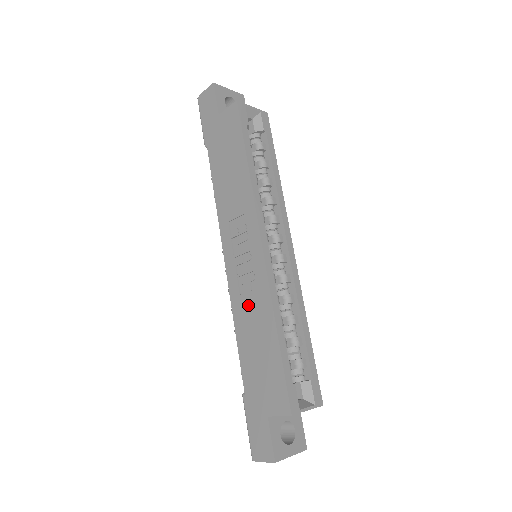
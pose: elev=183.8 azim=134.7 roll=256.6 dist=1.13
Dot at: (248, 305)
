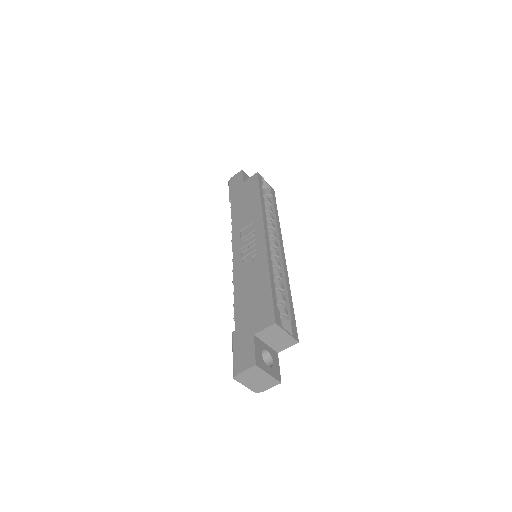
Dot at: (248, 270)
